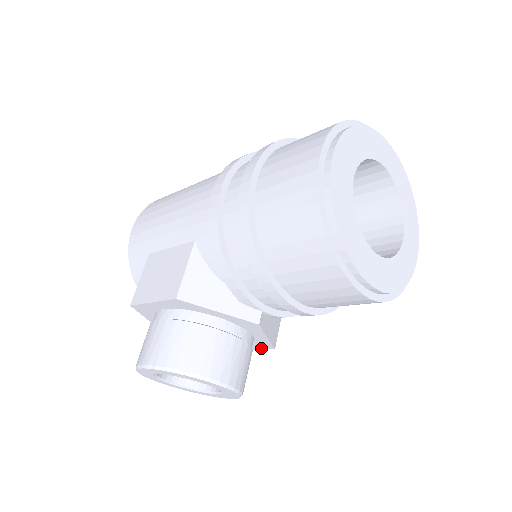
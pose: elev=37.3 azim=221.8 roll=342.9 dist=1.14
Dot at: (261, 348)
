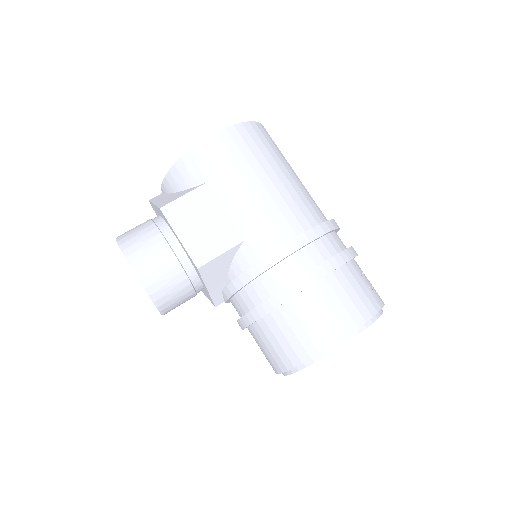
Dot at: occluded
